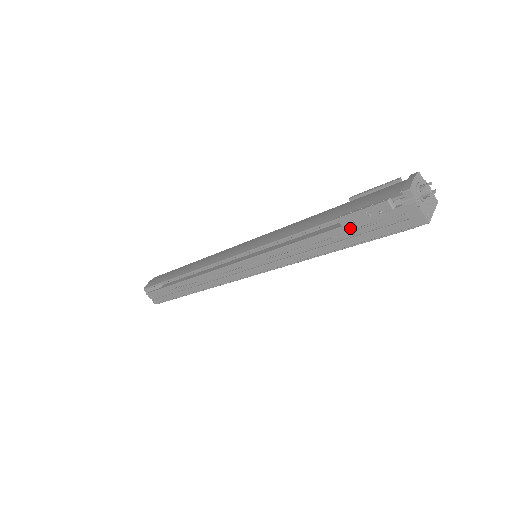
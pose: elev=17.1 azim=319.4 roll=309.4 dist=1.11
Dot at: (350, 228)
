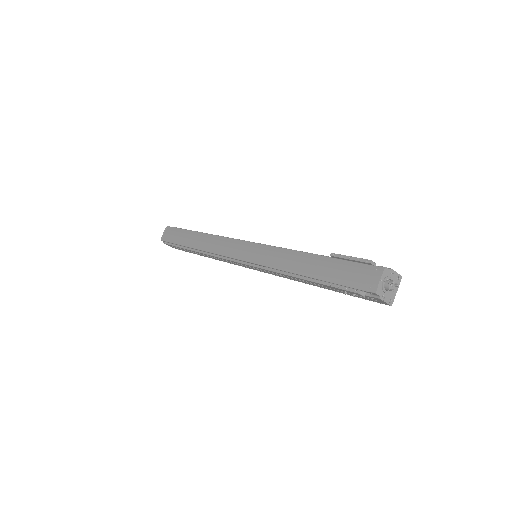
Dot at: occluded
